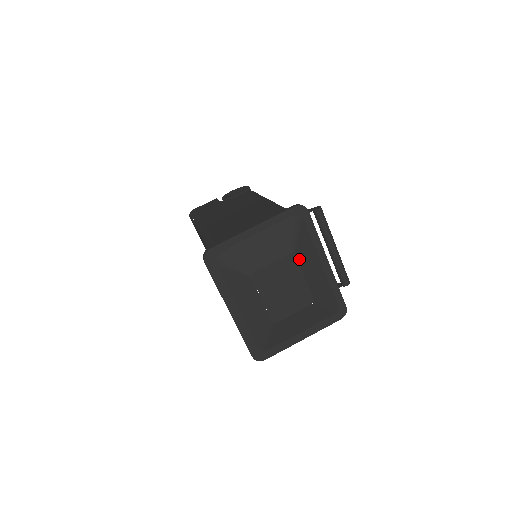
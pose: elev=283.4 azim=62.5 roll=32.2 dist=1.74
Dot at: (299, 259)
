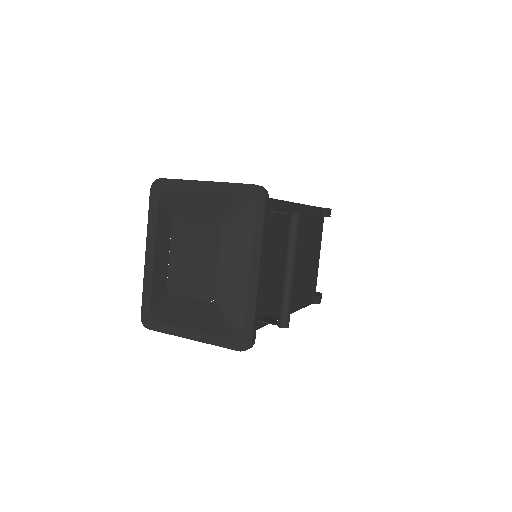
Dot at: (224, 241)
